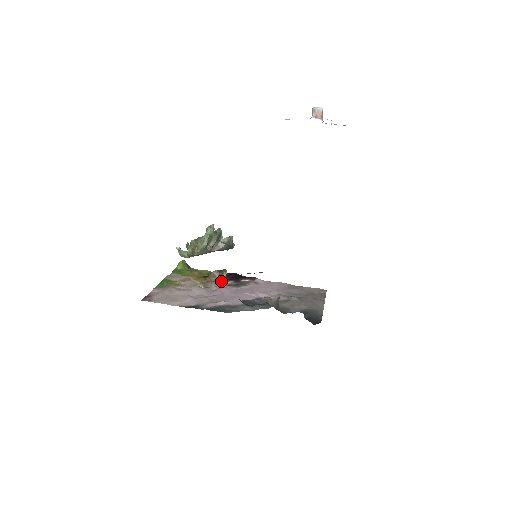
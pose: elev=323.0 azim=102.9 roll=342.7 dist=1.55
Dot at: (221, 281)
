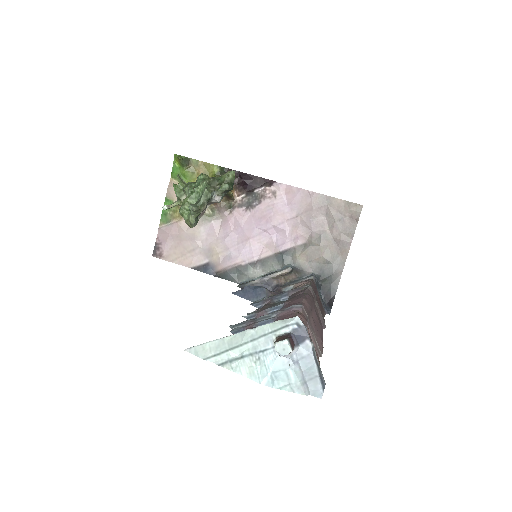
Dot at: (230, 202)
